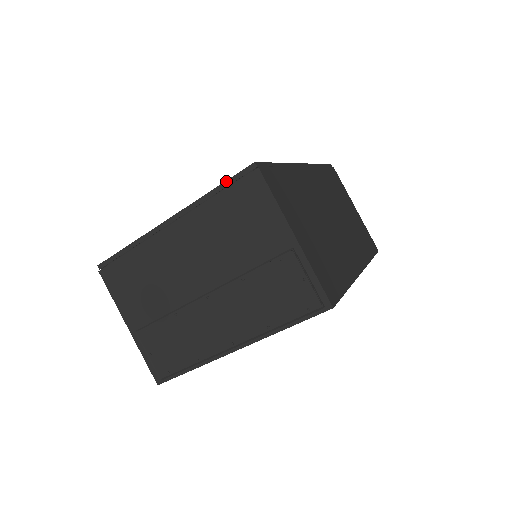
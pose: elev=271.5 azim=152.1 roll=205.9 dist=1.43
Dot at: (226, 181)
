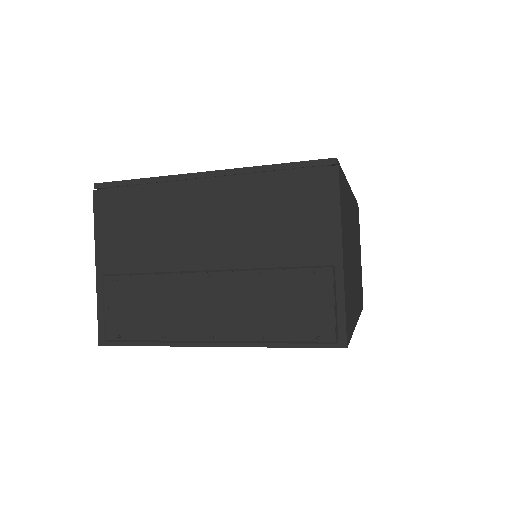
Dot at: (294, 162)
